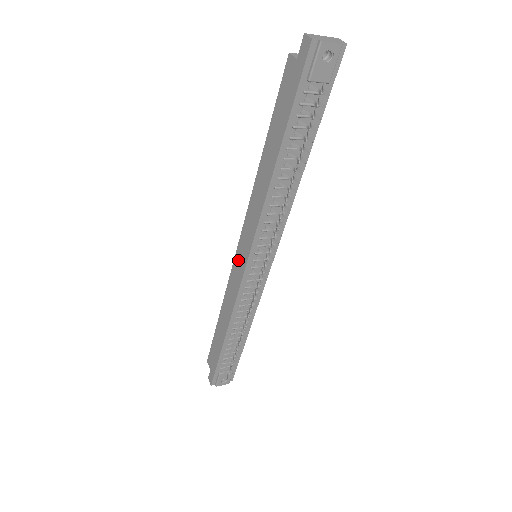
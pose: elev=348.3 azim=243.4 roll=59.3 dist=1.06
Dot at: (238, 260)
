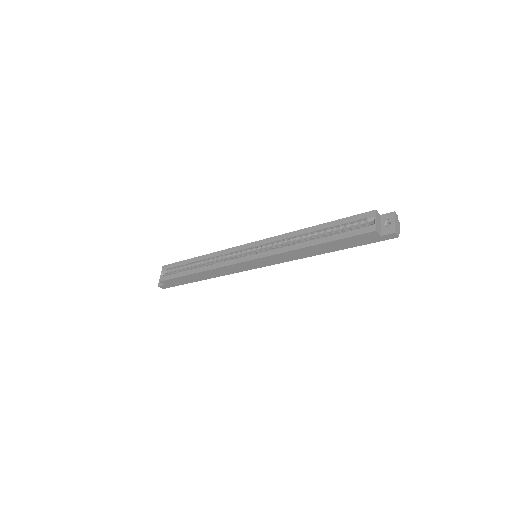
Dot at: (247, 265)
